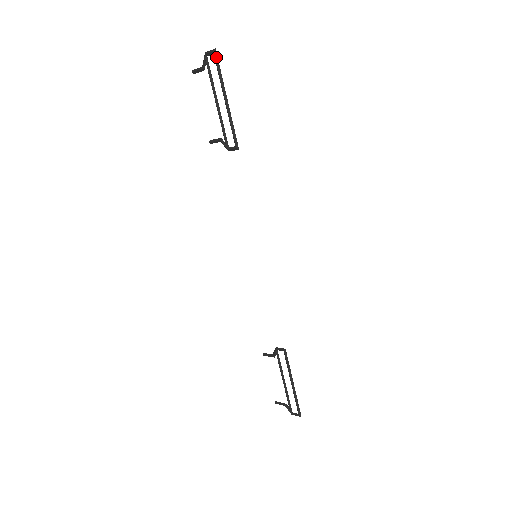
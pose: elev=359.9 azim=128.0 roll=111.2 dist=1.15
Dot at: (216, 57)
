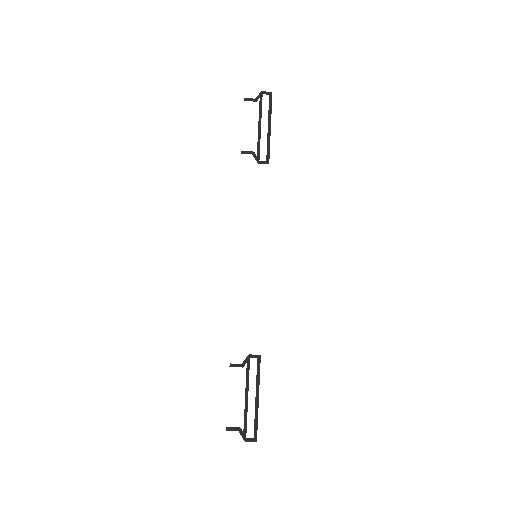
Dot at: (271, 97)
